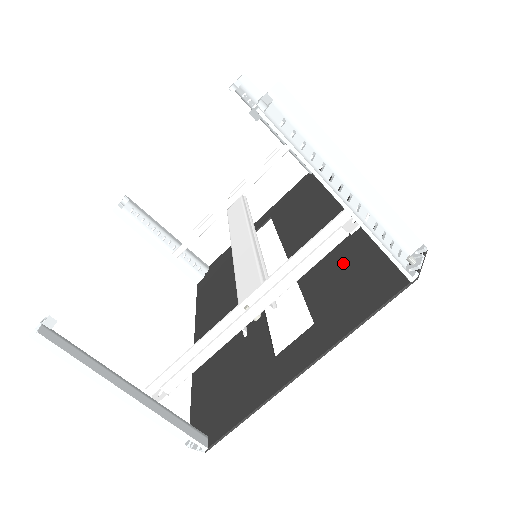
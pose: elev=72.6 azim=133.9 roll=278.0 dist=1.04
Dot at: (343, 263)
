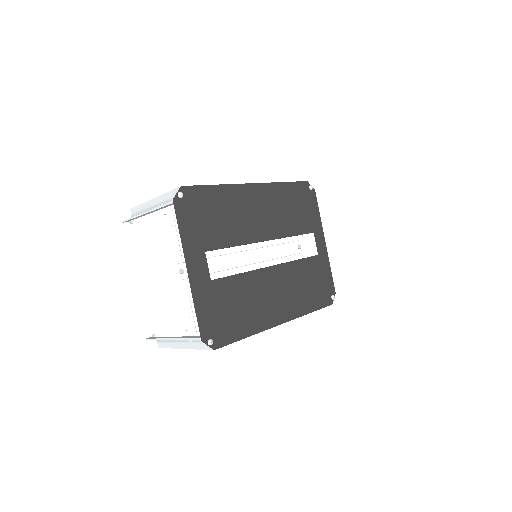
Dot at: (220, 219)
